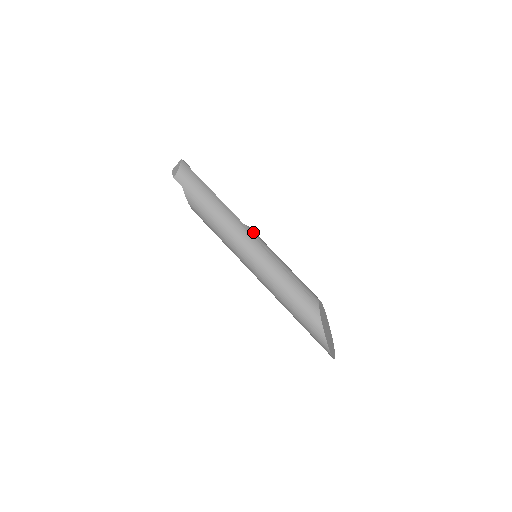
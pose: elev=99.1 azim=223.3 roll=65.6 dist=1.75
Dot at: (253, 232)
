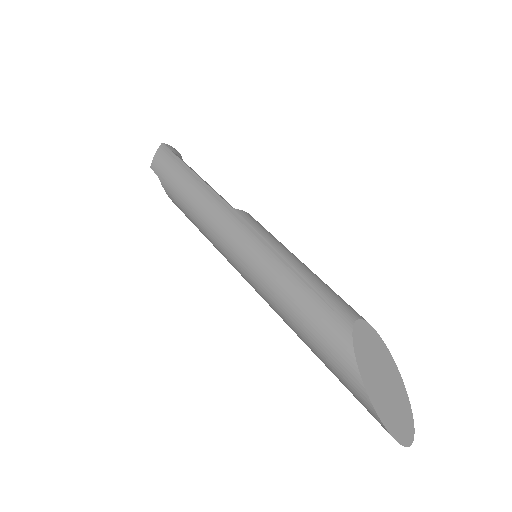
Dot at: (246, 217)
